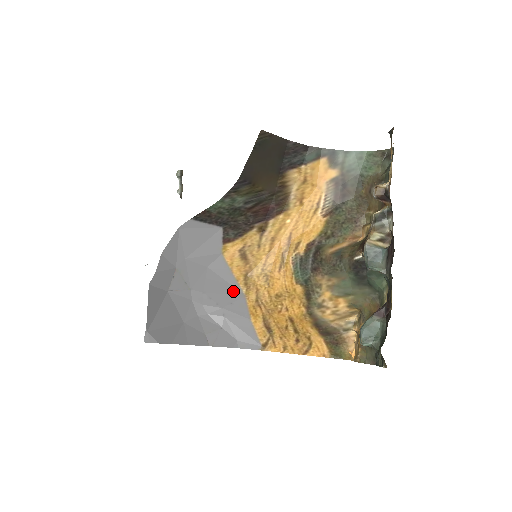
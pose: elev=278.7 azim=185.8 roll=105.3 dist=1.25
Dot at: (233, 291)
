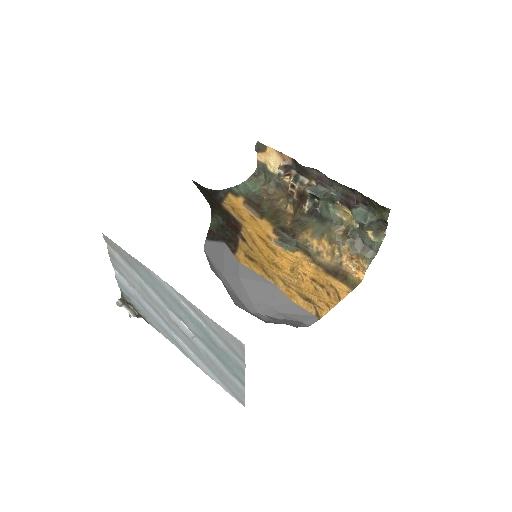
Dot at: (267, 287)
